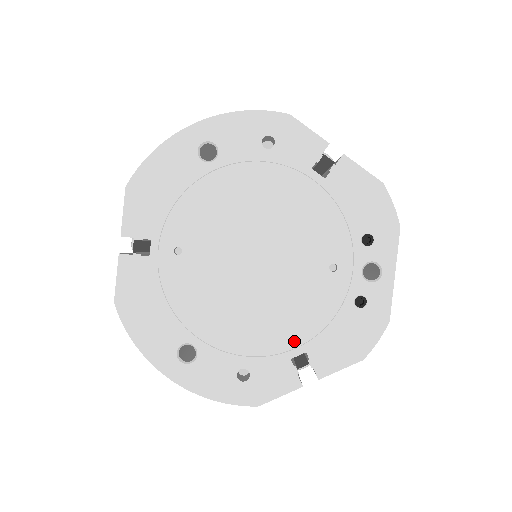
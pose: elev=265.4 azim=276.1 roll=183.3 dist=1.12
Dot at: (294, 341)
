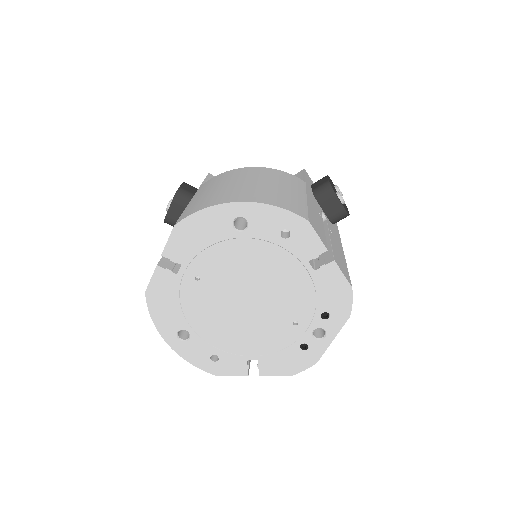
Dot at: (253, 352)
